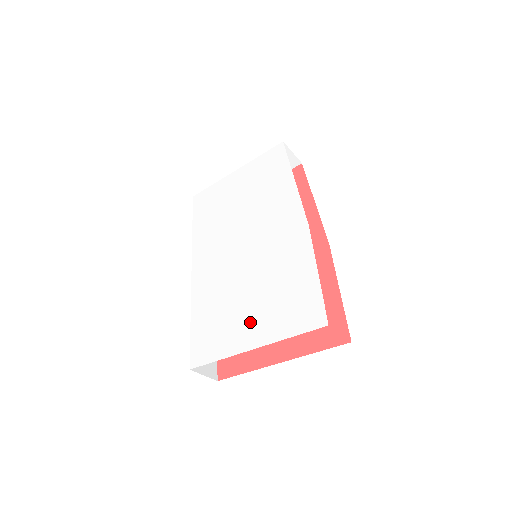
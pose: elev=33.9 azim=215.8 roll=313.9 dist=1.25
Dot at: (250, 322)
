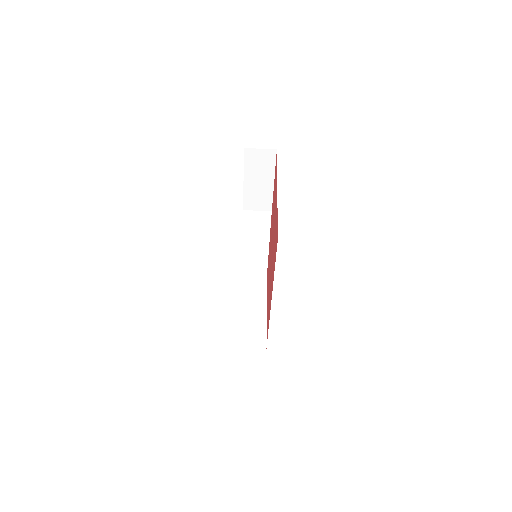
Dot at: occluded
